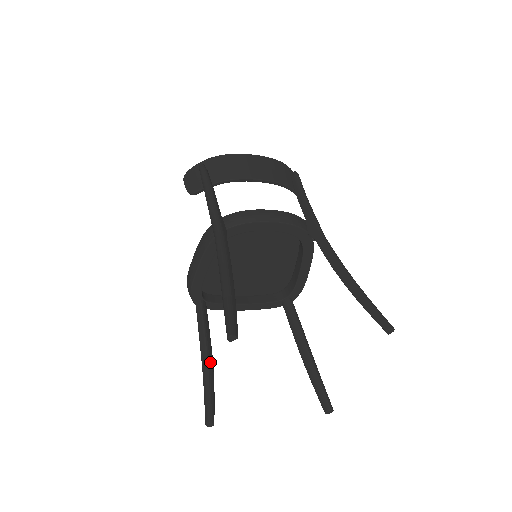
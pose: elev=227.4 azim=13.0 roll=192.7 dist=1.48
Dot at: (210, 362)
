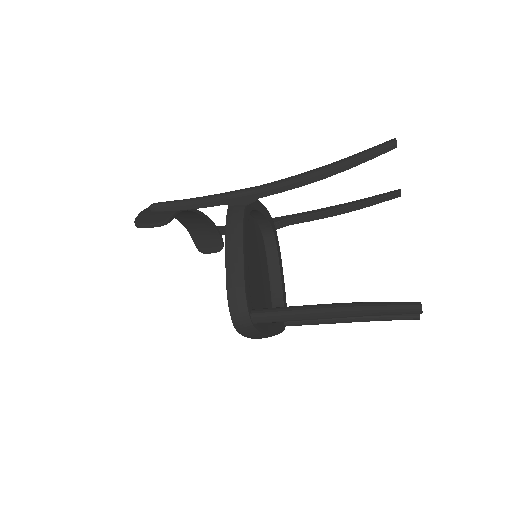
Dot at: occluded
